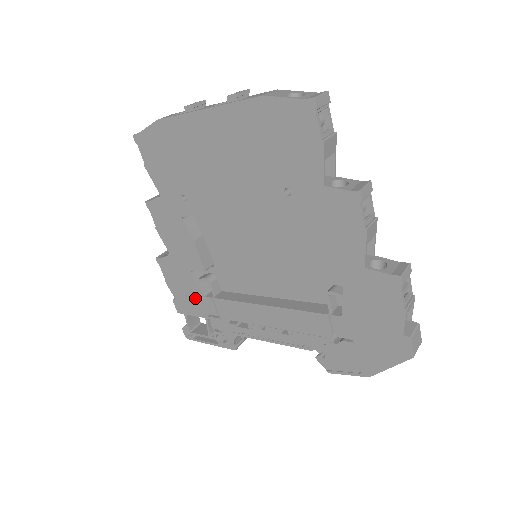
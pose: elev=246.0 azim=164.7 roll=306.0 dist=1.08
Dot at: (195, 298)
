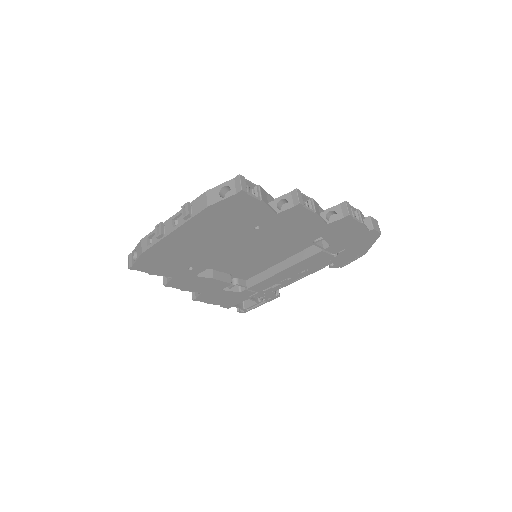
Dot at: (235, 297)
